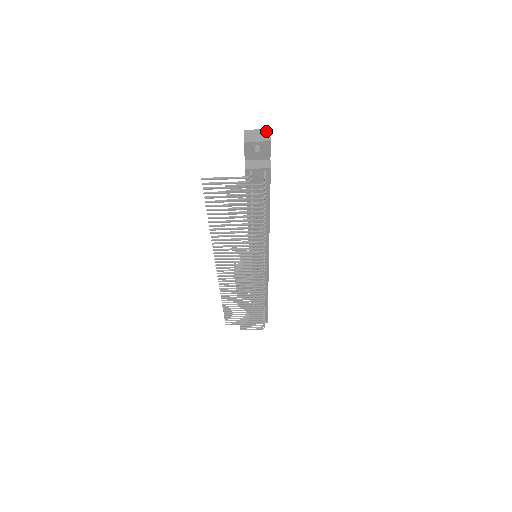
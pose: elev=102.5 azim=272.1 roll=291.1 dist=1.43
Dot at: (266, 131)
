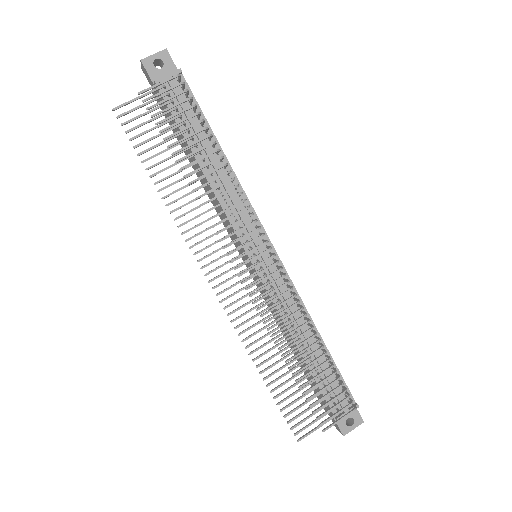
Dot at: occluded
